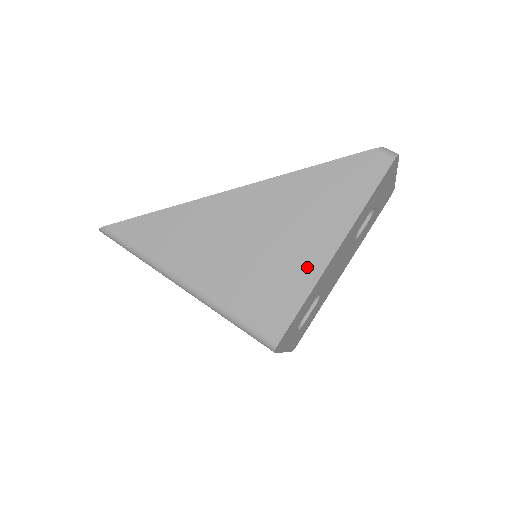
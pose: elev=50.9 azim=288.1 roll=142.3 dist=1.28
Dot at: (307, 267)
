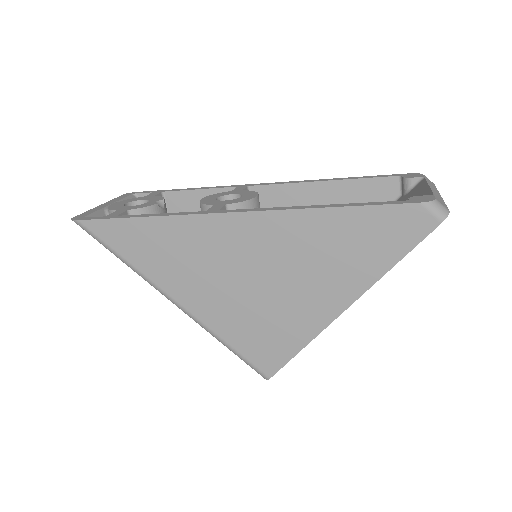
Dot at: (310, 318)
